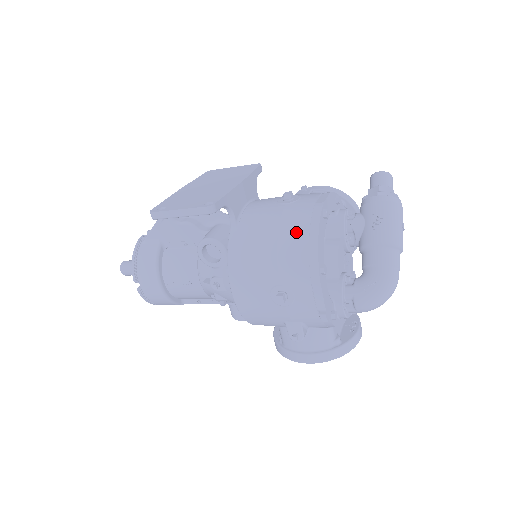
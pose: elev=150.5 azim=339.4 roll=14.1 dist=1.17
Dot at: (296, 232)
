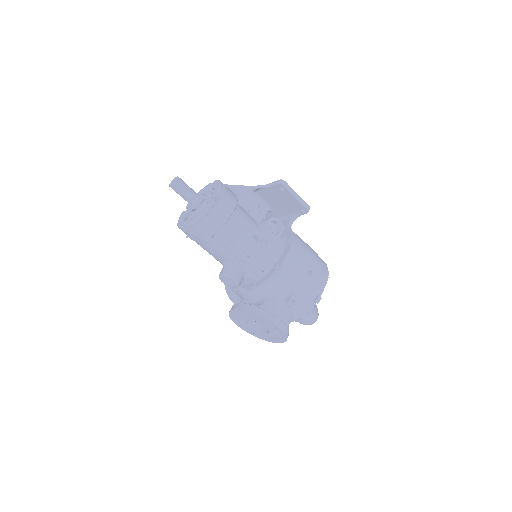
Dot at: occluded
